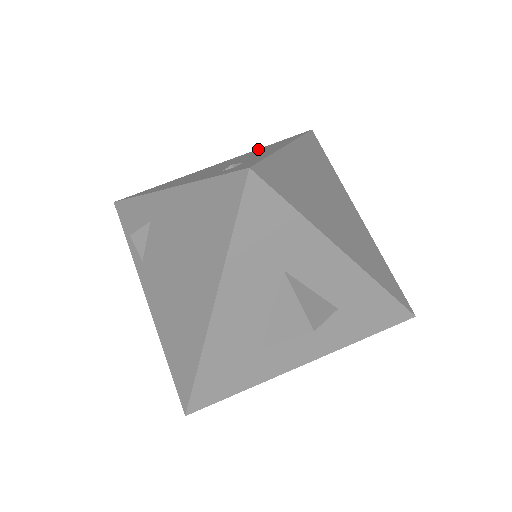
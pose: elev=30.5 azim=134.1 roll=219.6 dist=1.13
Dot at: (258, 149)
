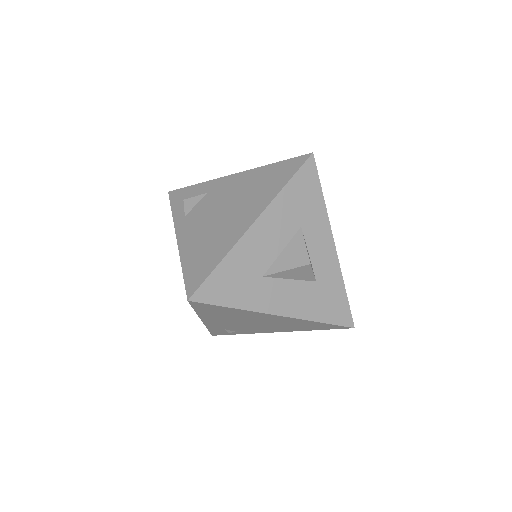
Dot at: occluded
